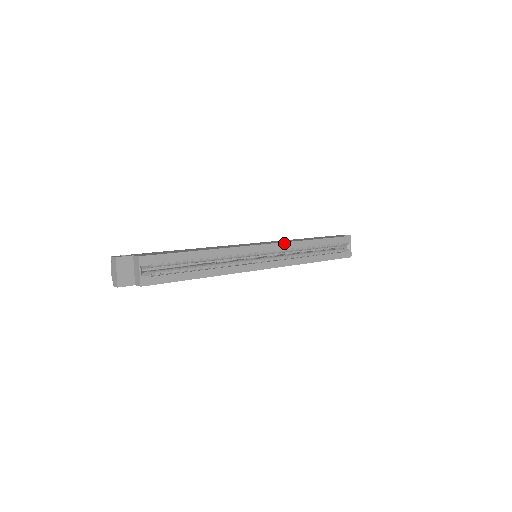
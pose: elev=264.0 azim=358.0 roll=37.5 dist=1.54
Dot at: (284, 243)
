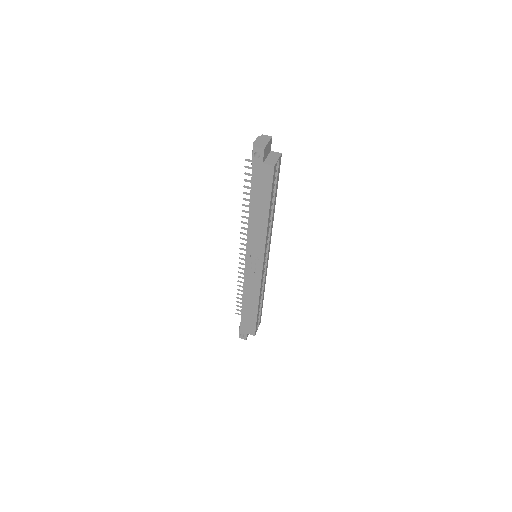
Dot at: occluded
